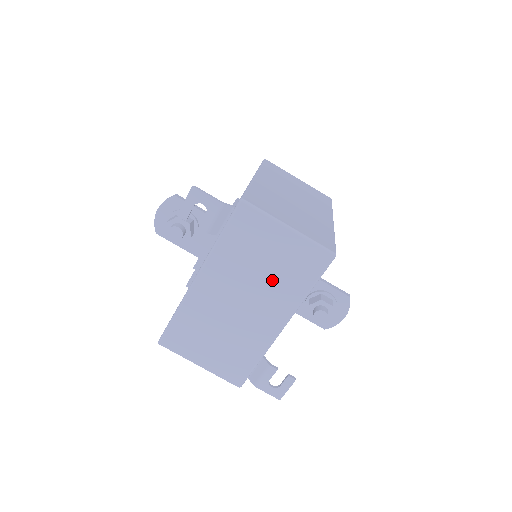
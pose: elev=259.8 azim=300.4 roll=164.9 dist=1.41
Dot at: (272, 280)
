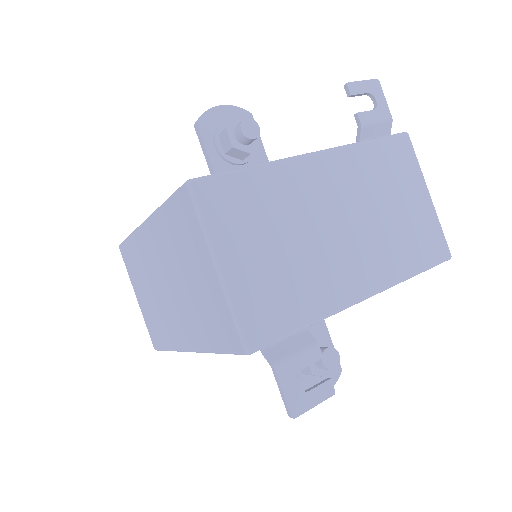
Dot at: (389, 229)
